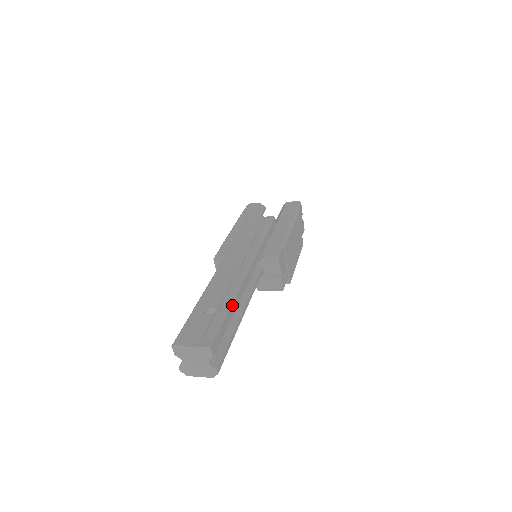
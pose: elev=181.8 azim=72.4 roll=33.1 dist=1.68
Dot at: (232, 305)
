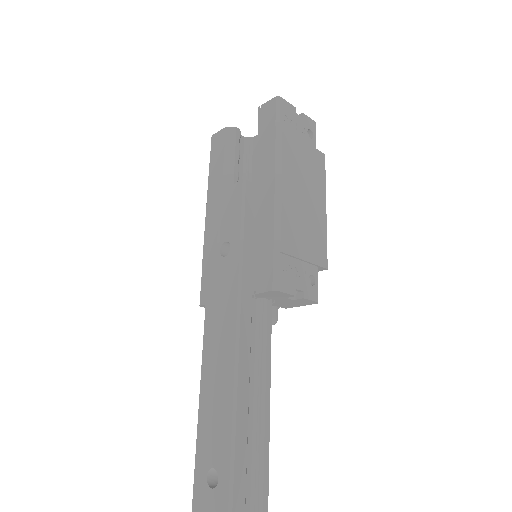
Dot at: (235, 460)
